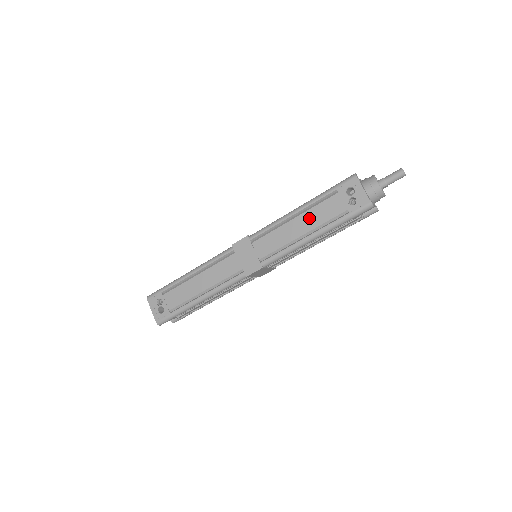
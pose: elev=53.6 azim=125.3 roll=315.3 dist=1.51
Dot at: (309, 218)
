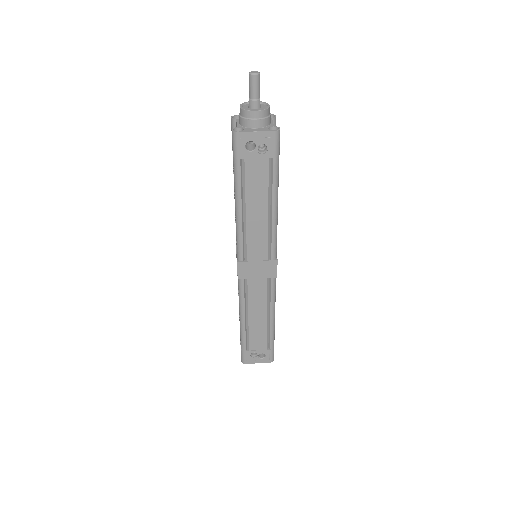
Dot at: (254, 199)
